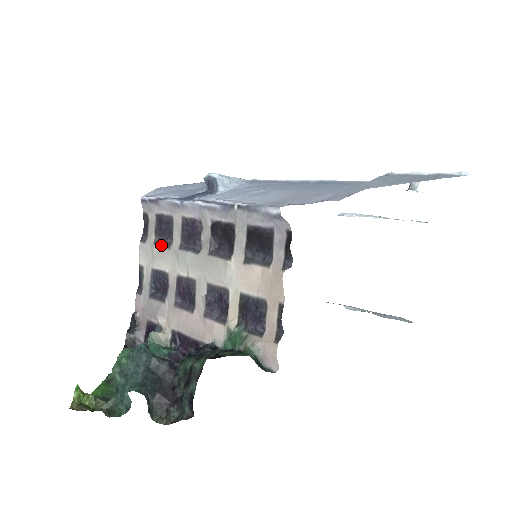
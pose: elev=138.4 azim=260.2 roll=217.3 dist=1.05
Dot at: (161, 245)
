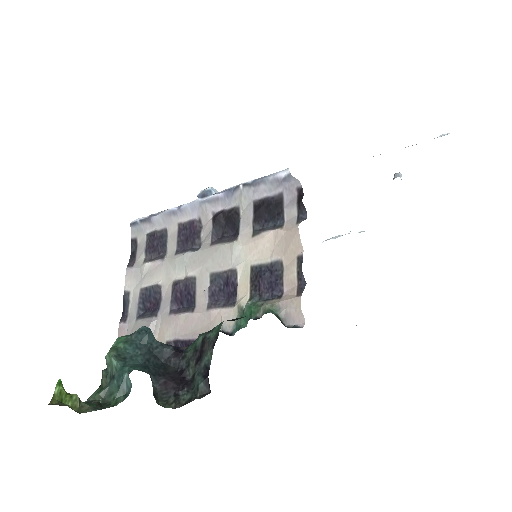
Dot at: (153, 260)
